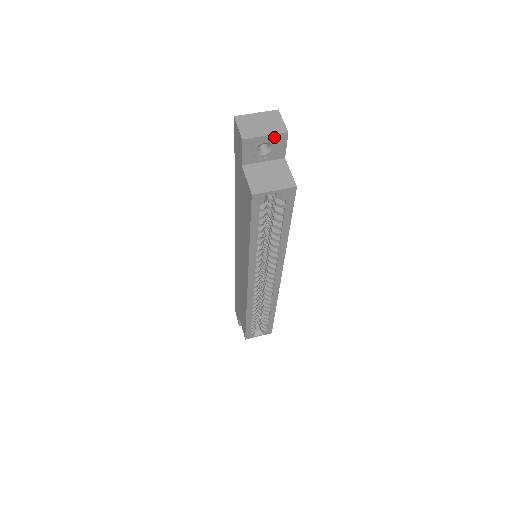
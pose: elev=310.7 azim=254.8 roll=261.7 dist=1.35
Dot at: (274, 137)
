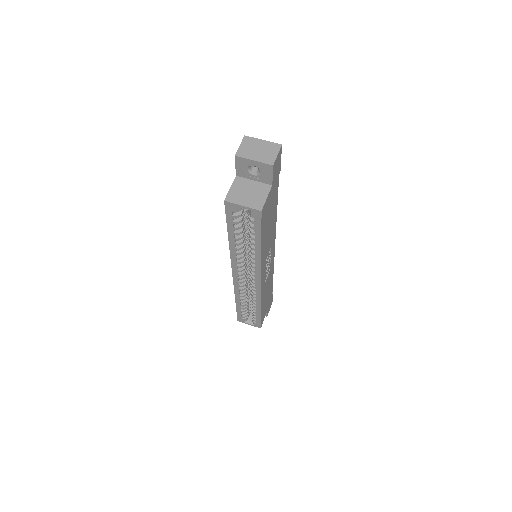
Dot at: (261, 164)
